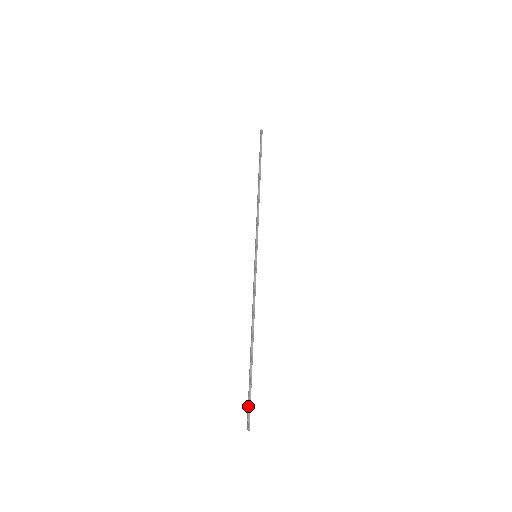
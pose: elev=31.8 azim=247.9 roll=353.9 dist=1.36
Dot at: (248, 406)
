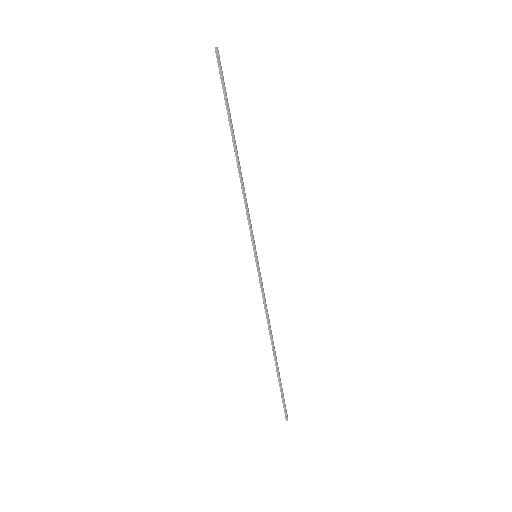
Dot at: occluded
